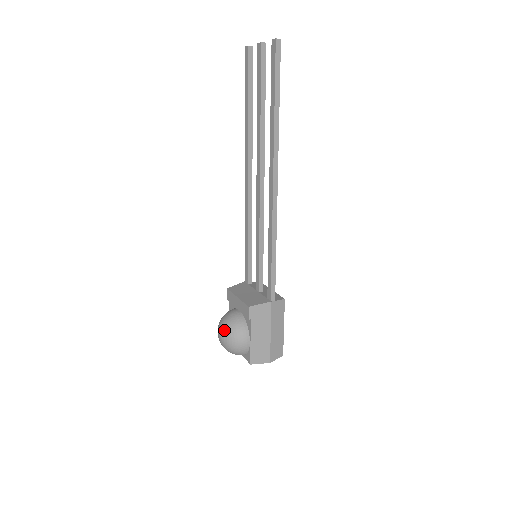
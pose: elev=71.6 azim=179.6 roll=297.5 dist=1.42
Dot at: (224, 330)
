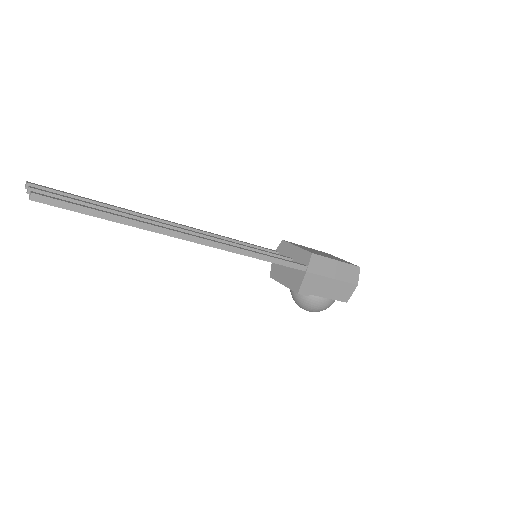
Dot at: occluded
